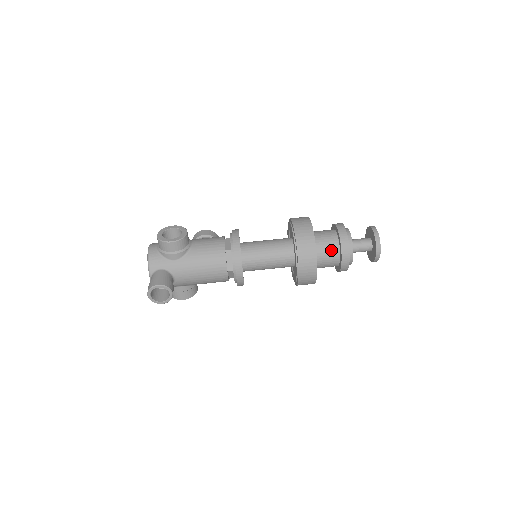
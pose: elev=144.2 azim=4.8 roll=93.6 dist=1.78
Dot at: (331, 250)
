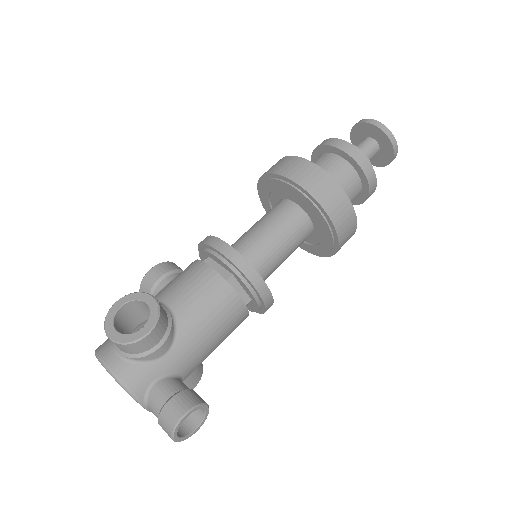
Dot at: (350, 183)
